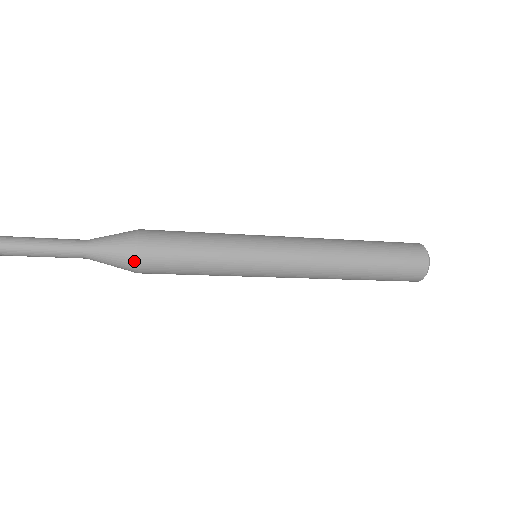
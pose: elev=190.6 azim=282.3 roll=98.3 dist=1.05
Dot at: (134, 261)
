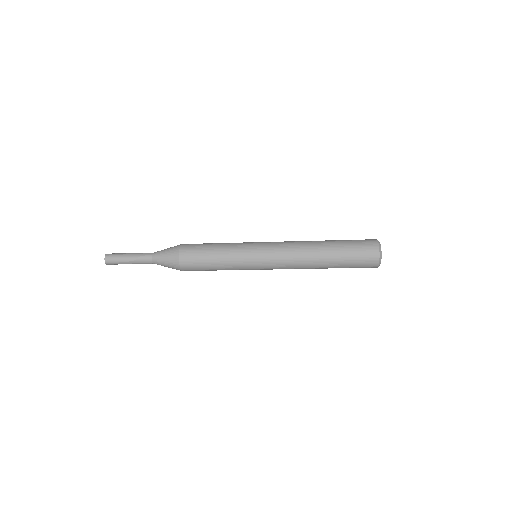
Dot at: (177, 252)
